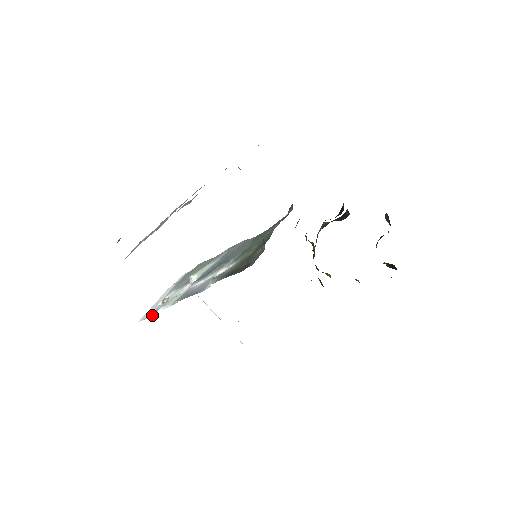
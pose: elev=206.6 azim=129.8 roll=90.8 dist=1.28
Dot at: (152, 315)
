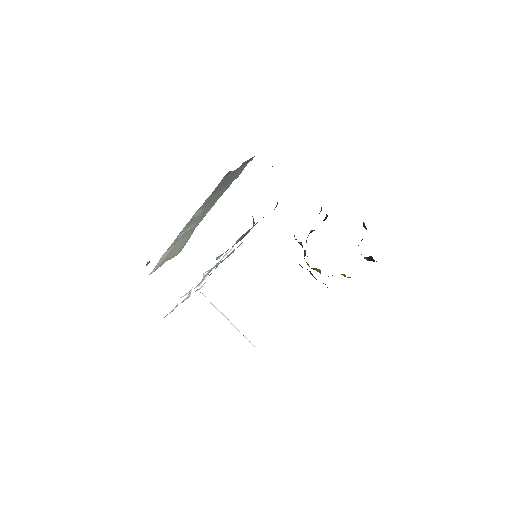
Dot at: (174, 308)
